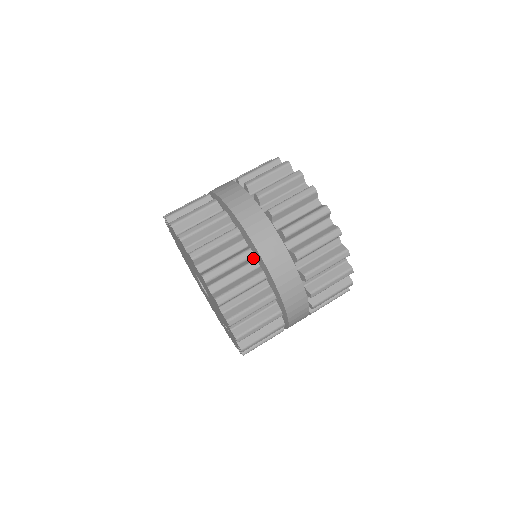
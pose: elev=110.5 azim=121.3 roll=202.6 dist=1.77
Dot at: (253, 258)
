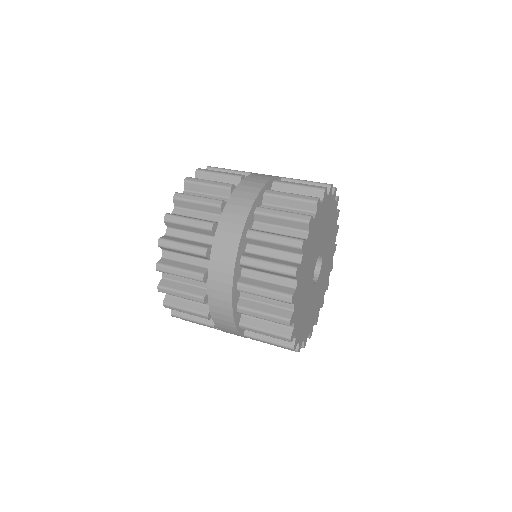
Dot at: (207, 258)
